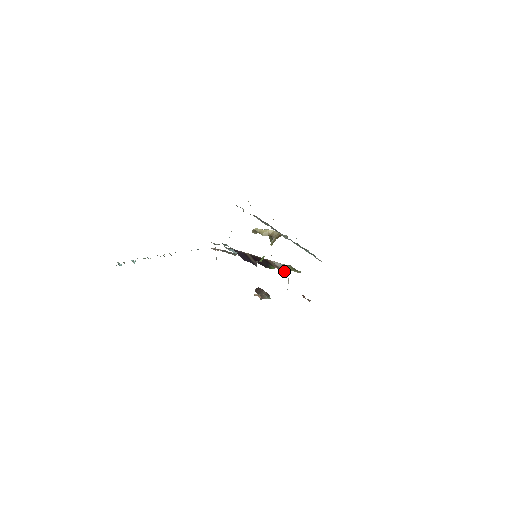
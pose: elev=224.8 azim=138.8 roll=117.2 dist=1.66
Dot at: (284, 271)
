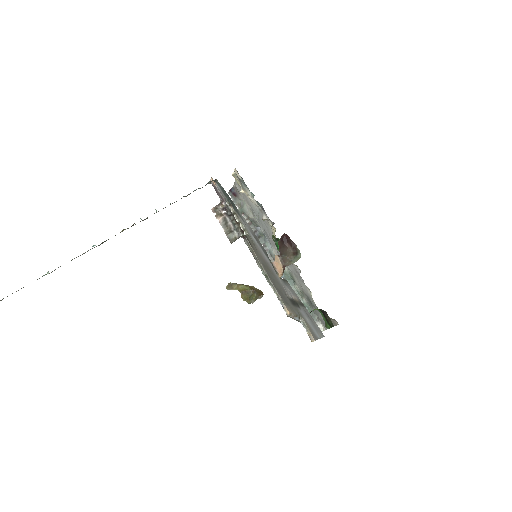
Dot at: occluded
